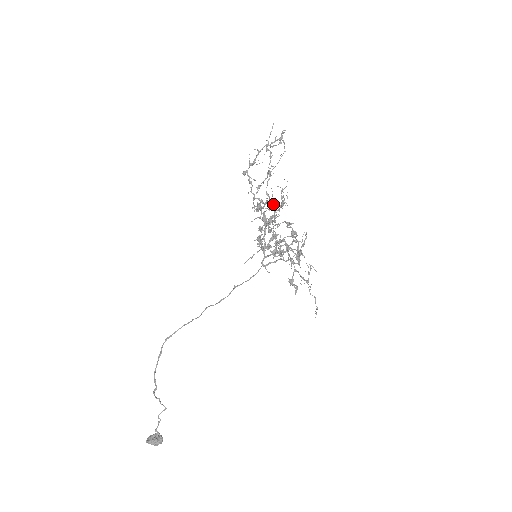
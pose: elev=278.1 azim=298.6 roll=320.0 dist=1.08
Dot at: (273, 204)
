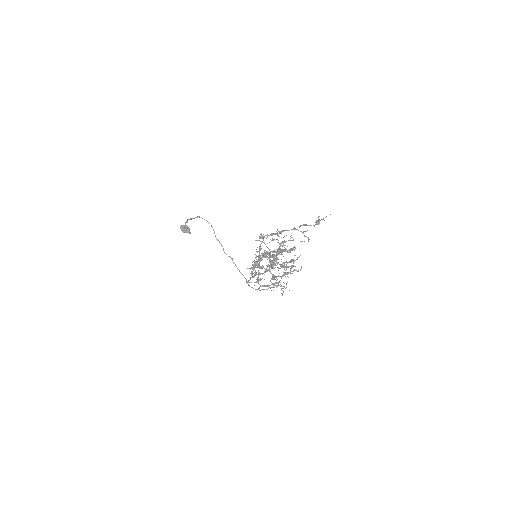
Dot at: occluded
